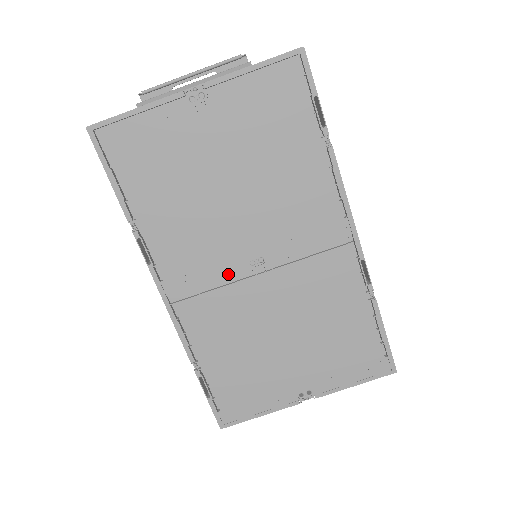
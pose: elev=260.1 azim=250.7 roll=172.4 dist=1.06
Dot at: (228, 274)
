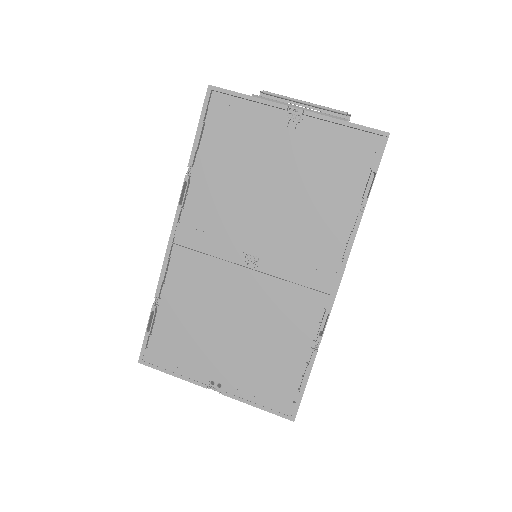
Dot at: (227, 252)
